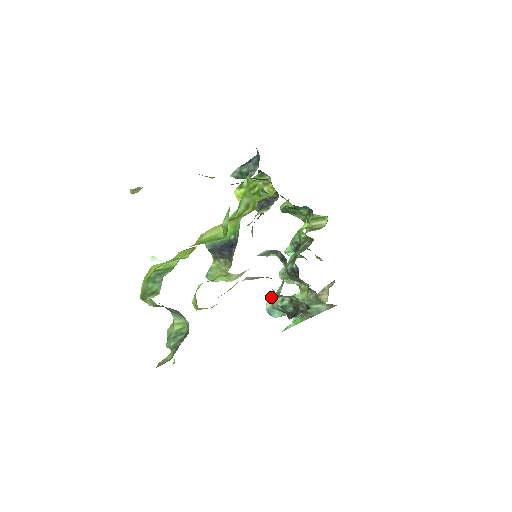
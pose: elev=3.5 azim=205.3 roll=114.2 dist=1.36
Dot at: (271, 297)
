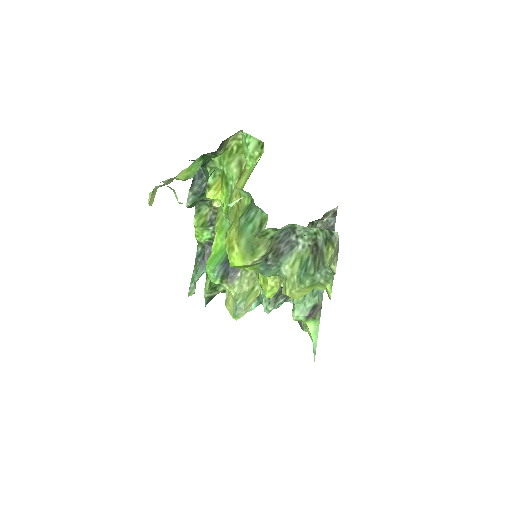
Dot at: occluded
